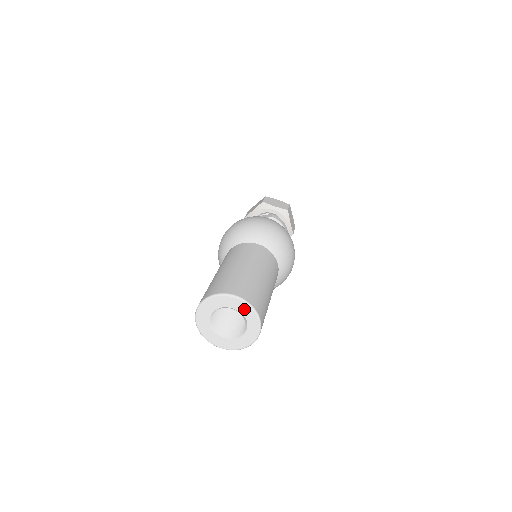
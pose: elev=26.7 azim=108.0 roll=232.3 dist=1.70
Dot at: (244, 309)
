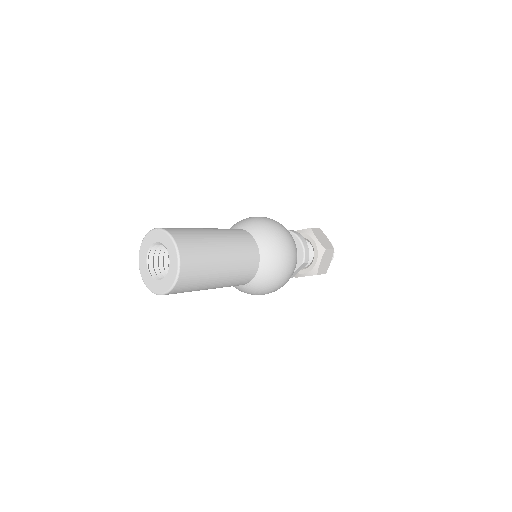
Dot at: (161, 237)
